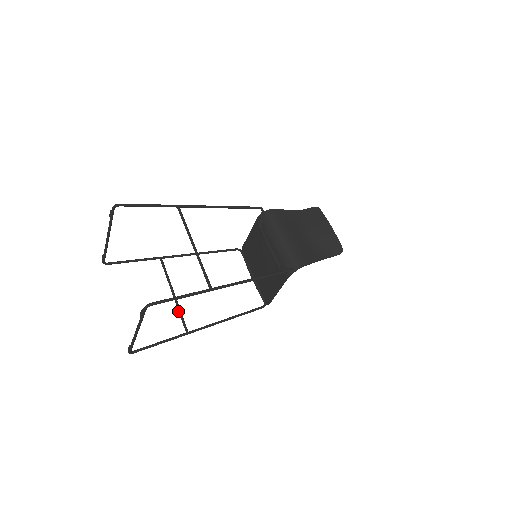
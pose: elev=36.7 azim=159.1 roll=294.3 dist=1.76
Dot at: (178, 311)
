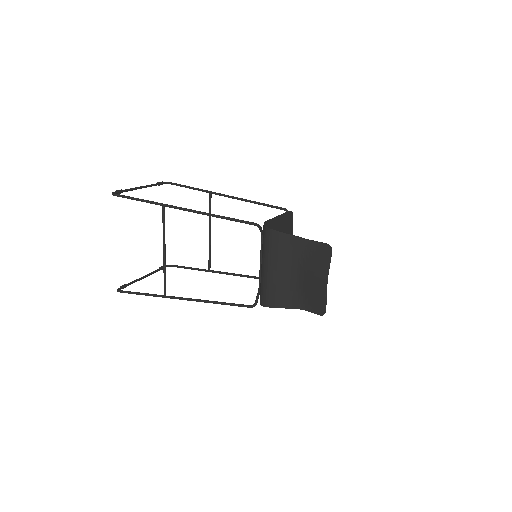
Dot at: (209, 249)
